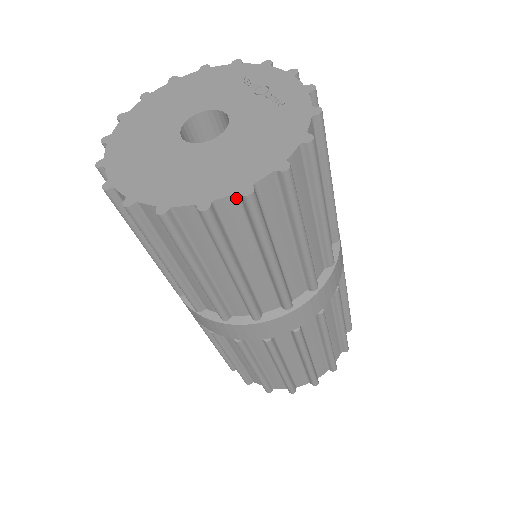
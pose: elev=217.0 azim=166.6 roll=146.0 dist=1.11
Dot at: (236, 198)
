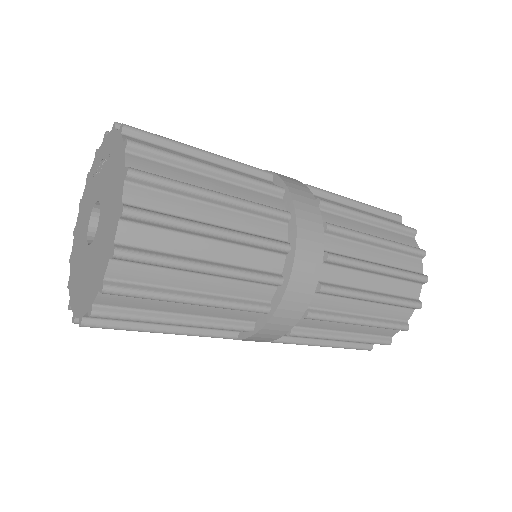
Dot at: (124, 224)
